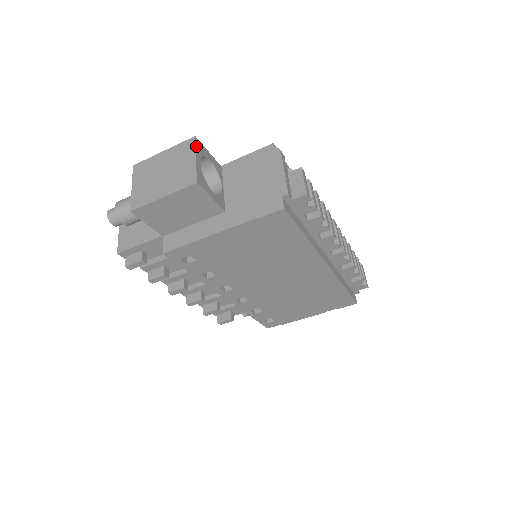
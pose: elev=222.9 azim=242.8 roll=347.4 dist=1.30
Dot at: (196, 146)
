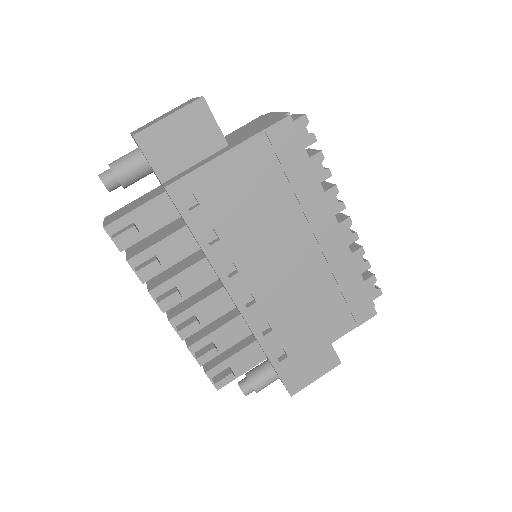
Dot at: occluded
